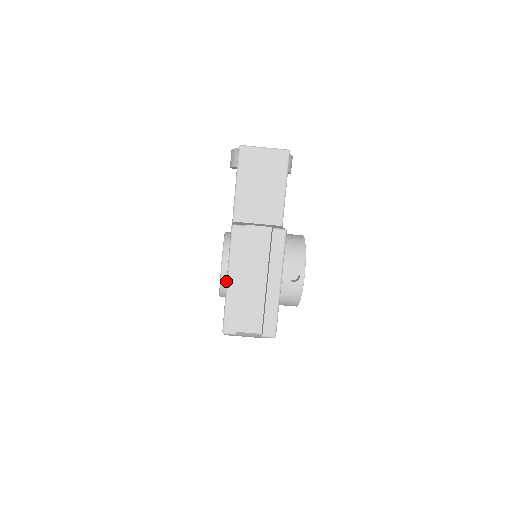
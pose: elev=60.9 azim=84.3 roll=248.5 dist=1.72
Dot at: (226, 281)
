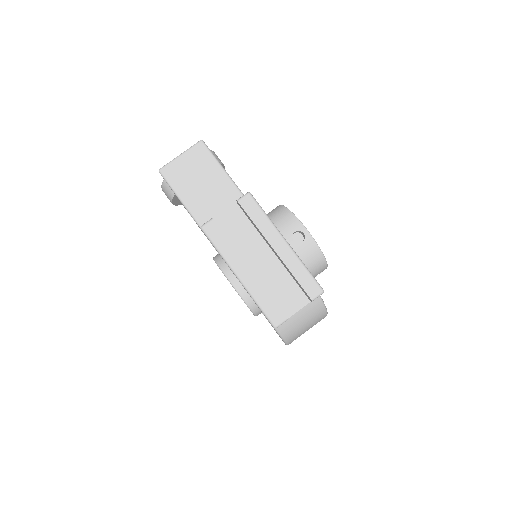
Dot at: (245, 293)
